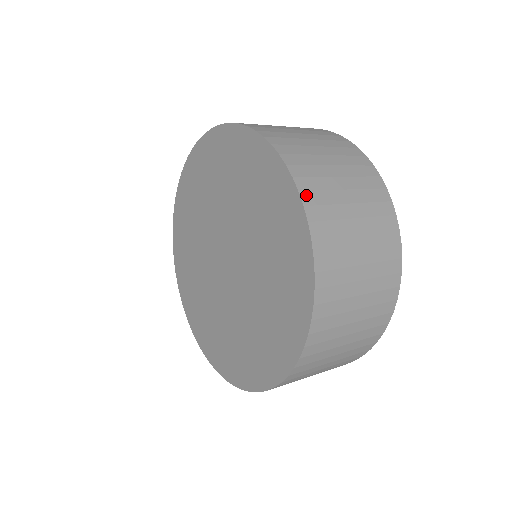
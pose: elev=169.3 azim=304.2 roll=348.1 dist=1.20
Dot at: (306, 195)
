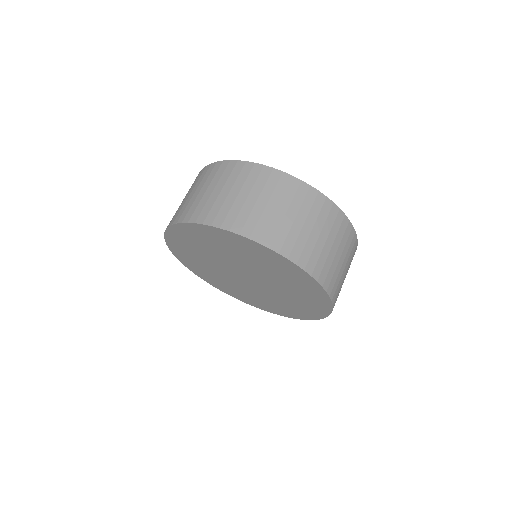
Dot at: (274, 246)
